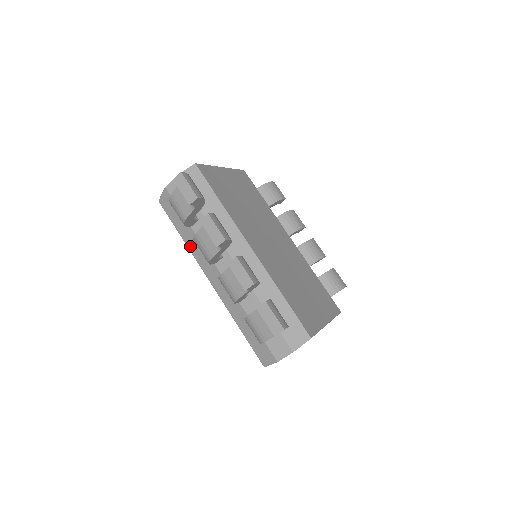
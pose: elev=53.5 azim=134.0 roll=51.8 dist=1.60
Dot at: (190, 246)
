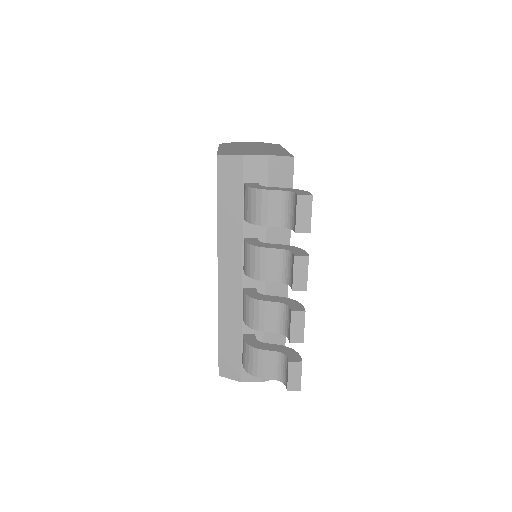
Dot at: (222, 230)
